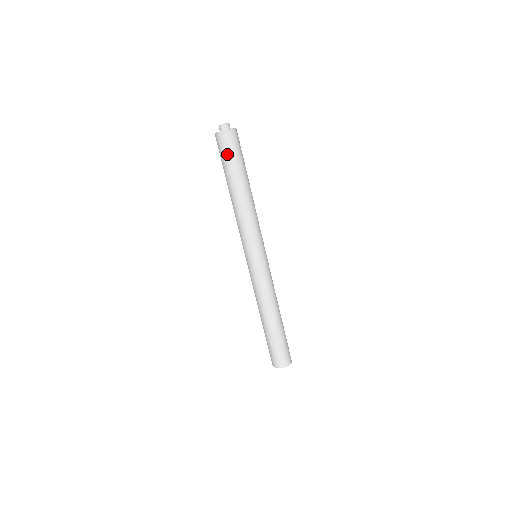
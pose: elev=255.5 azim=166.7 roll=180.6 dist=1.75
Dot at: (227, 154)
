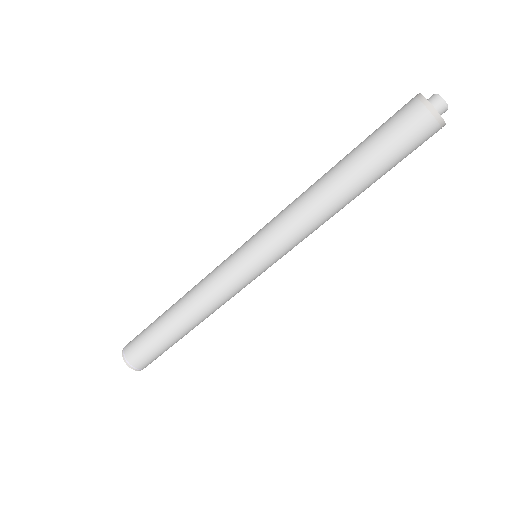
Dot at: (400, 140)
